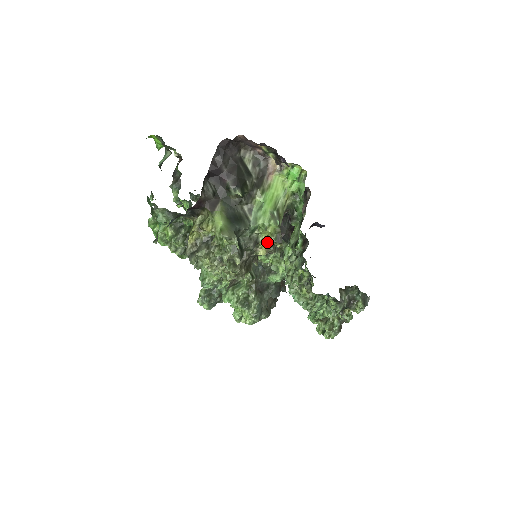
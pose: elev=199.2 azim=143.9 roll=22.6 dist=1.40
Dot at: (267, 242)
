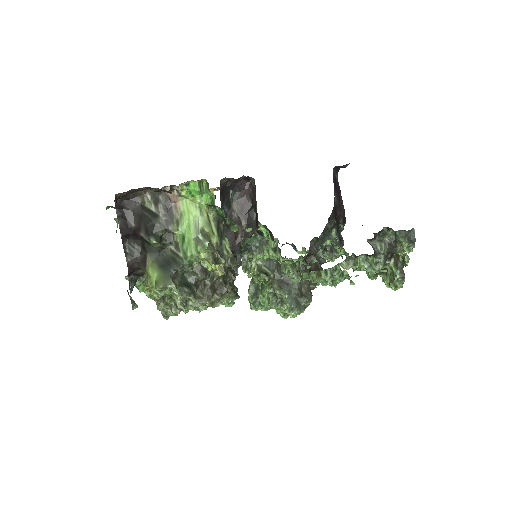
Dot at: (211, 266)
